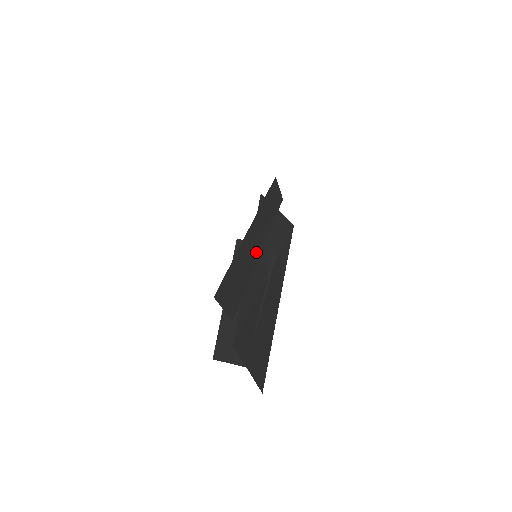
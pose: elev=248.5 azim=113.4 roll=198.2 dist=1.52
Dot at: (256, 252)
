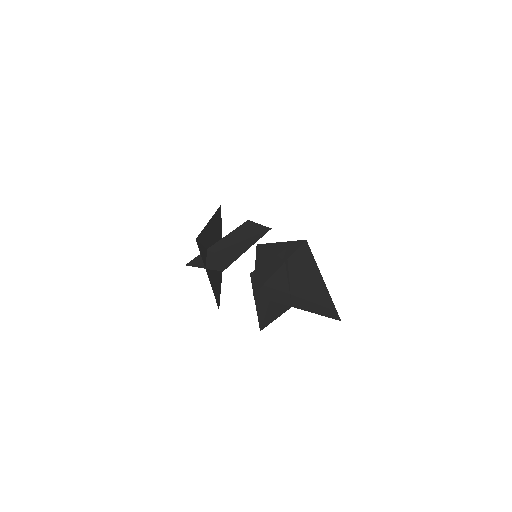
Dot at: (243, 247)
